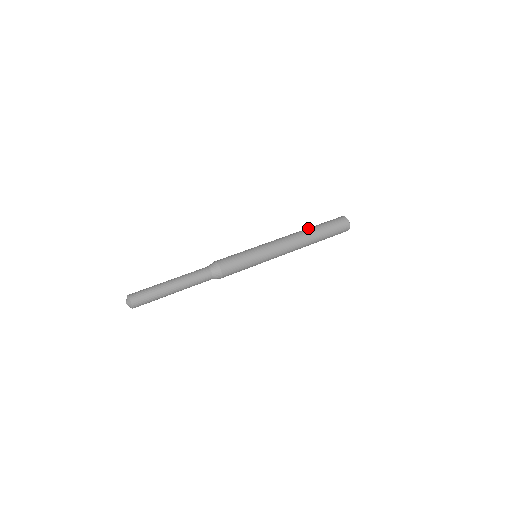
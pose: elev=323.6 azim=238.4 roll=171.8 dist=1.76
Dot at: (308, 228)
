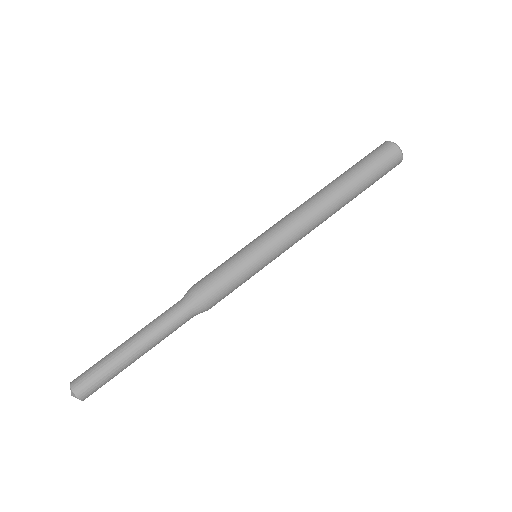
Dot at: (336, 184)
